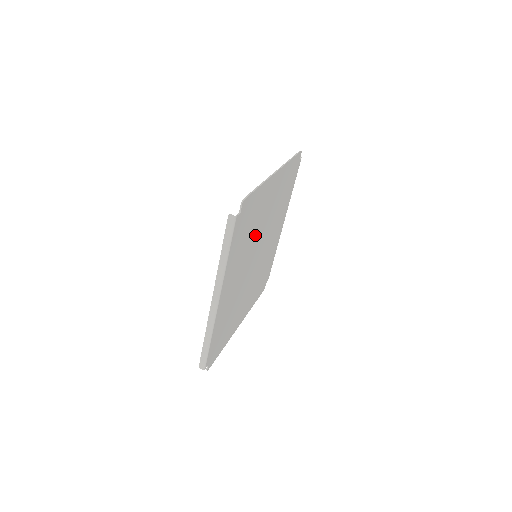
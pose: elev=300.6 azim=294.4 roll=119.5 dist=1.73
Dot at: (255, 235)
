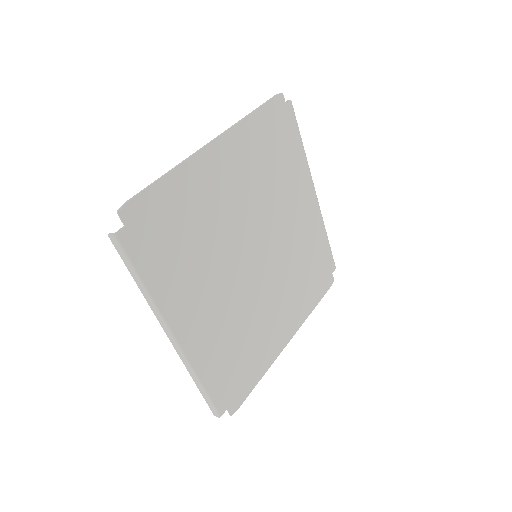
Dot at: (221, 235)
